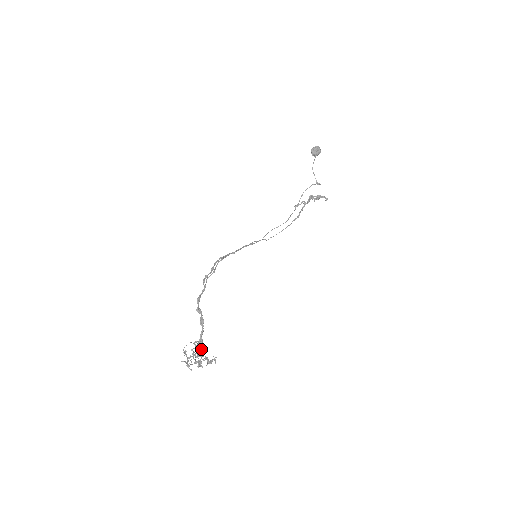
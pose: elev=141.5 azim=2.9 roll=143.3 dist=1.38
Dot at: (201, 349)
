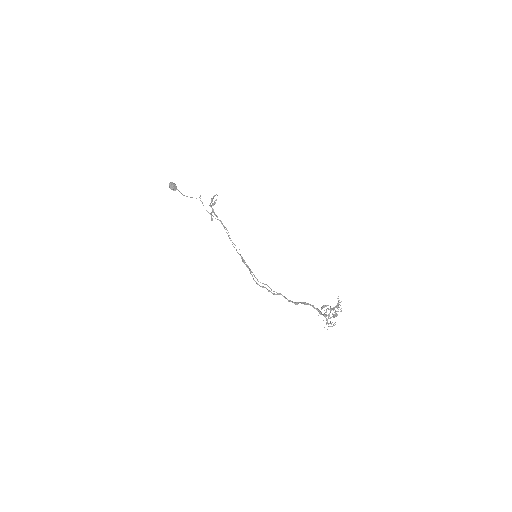
Dot at: (328, 309)
